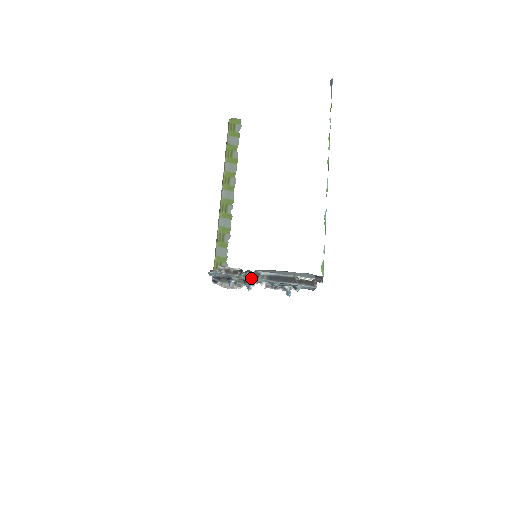
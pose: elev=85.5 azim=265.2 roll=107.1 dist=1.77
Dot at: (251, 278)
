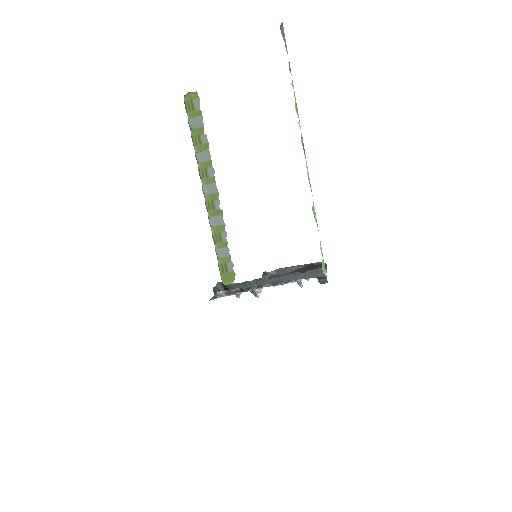
Dot at: occluded
